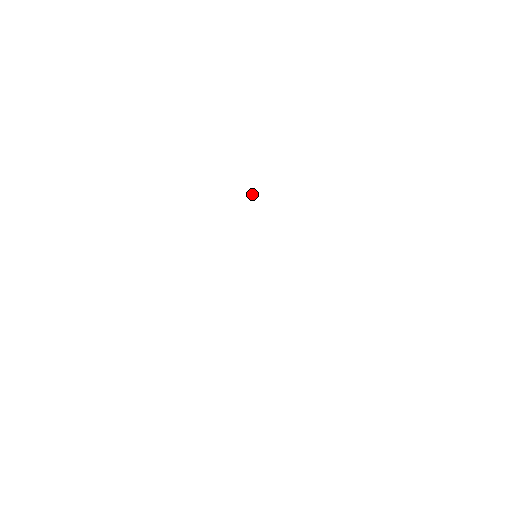
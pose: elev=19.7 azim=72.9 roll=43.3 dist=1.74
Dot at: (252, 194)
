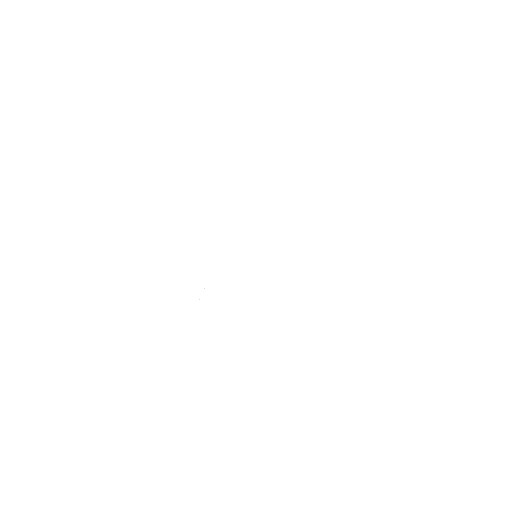
Dot at: occluded
